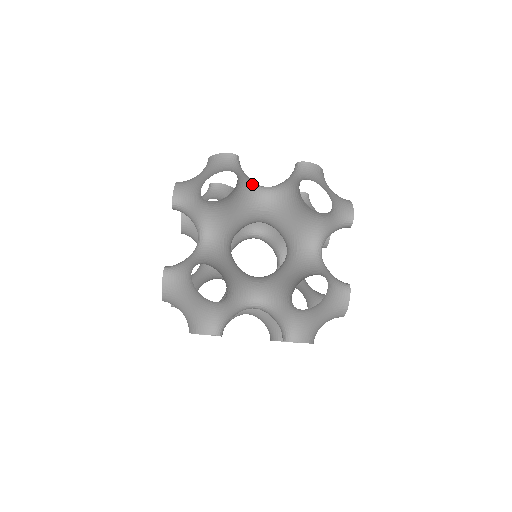
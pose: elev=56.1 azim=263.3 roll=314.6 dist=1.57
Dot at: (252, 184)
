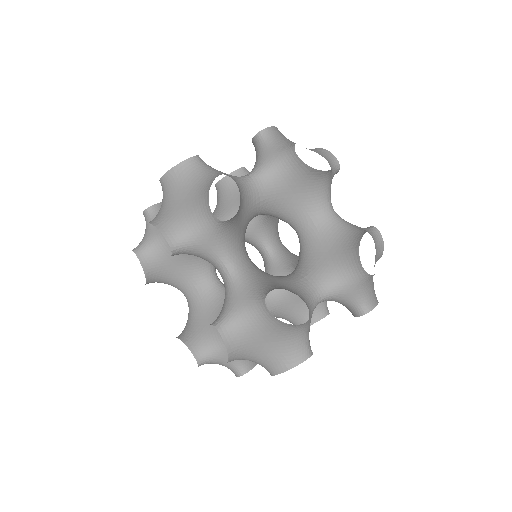
Dot at: (329, 194)
